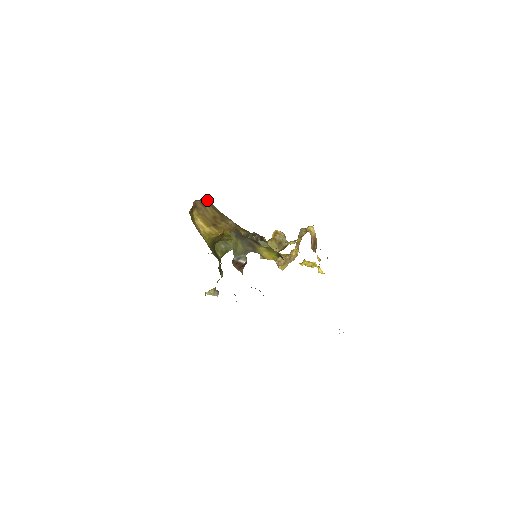
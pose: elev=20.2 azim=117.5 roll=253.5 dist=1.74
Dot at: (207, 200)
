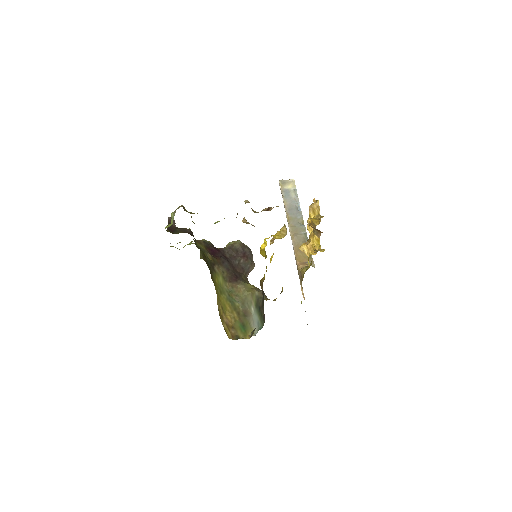
Dot at: occluded
